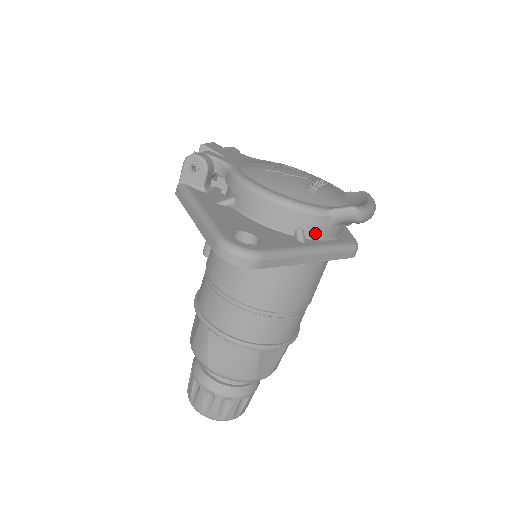
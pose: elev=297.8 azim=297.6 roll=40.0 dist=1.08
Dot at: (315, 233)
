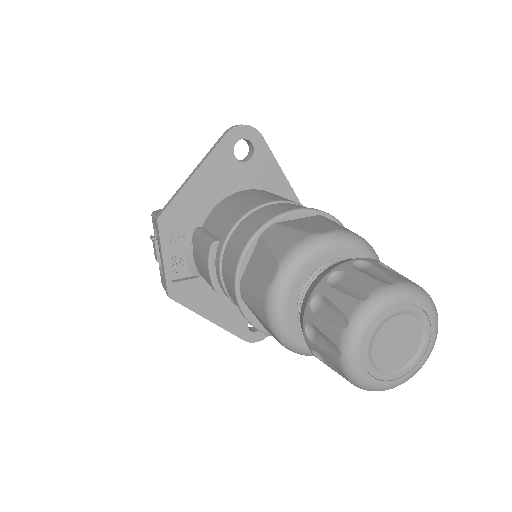
Dot at: occluded
